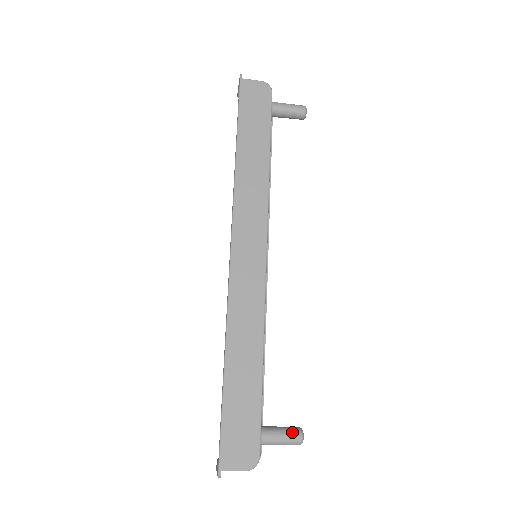
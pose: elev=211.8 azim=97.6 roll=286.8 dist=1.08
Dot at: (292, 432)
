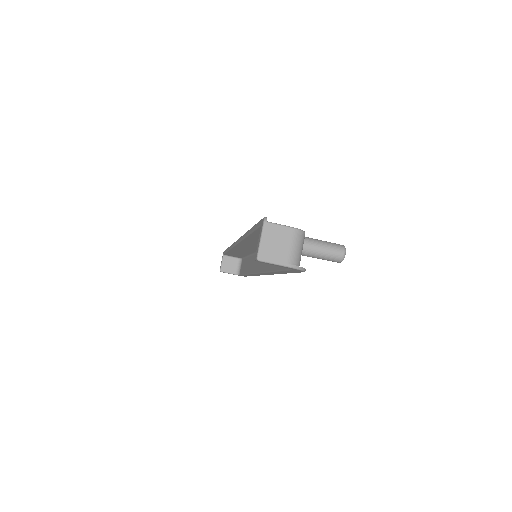
Dot at: occluded
